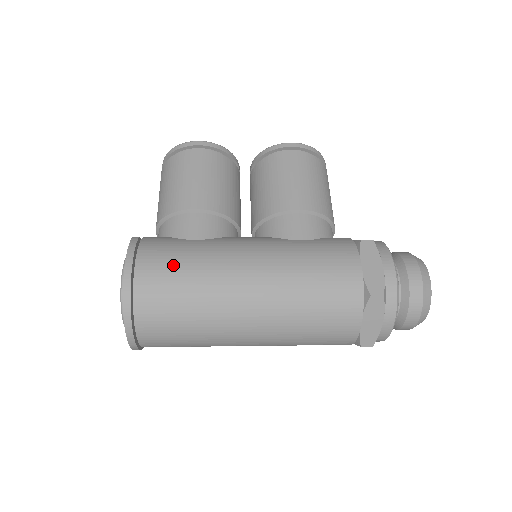
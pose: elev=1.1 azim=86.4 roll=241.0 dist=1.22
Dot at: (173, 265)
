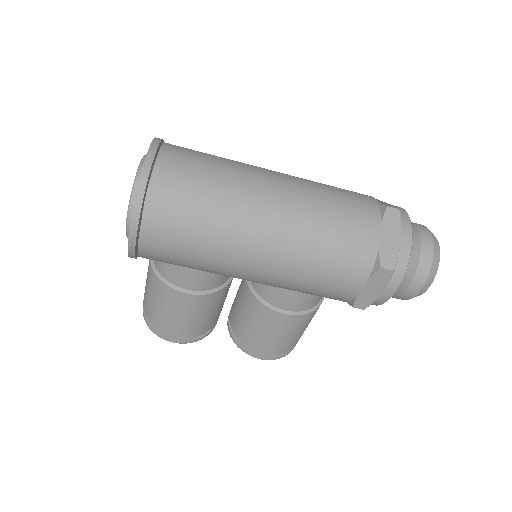
Dot at: occluded
